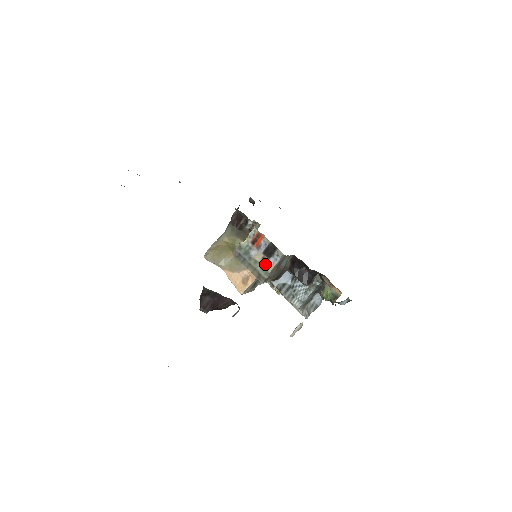
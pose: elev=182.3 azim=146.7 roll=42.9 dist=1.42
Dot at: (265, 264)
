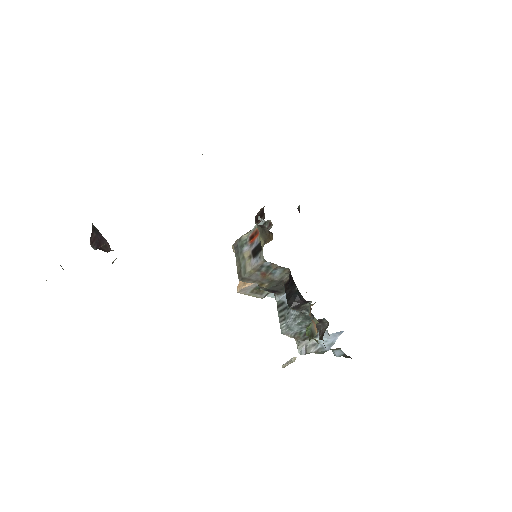
Dot at: (248, 263)
